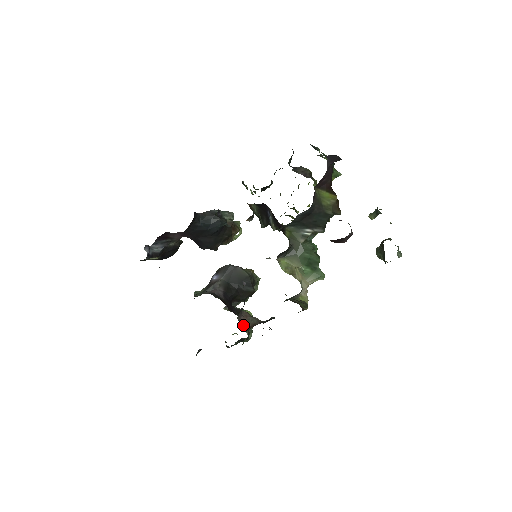
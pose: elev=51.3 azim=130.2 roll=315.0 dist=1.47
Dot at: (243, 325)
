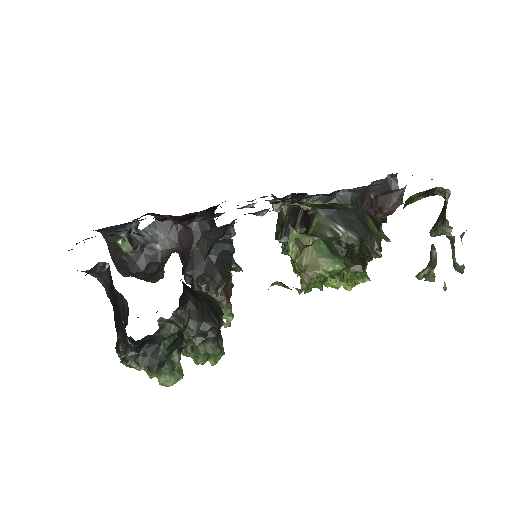
Dot at: (200, 252)
